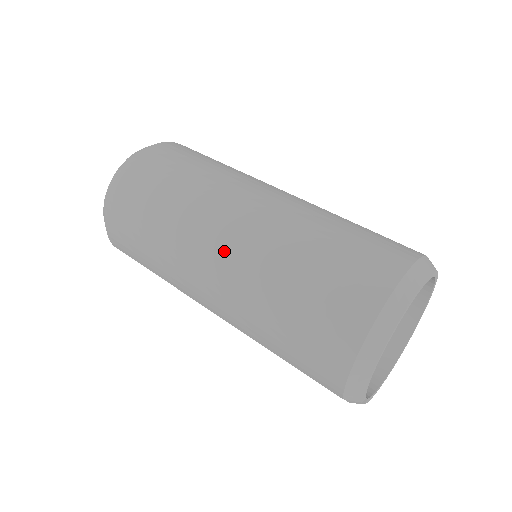
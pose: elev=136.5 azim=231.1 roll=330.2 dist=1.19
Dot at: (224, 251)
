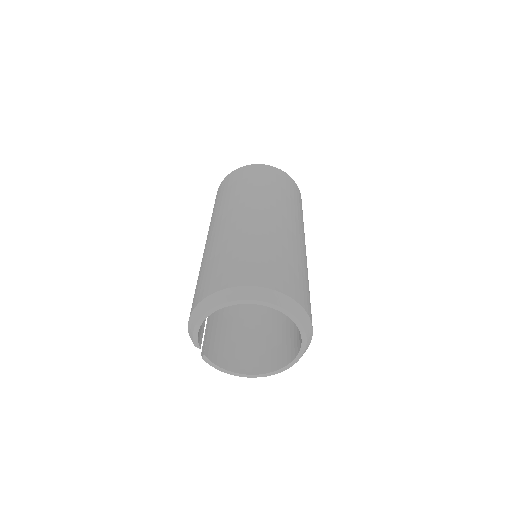
Dot at: (223, 224)
